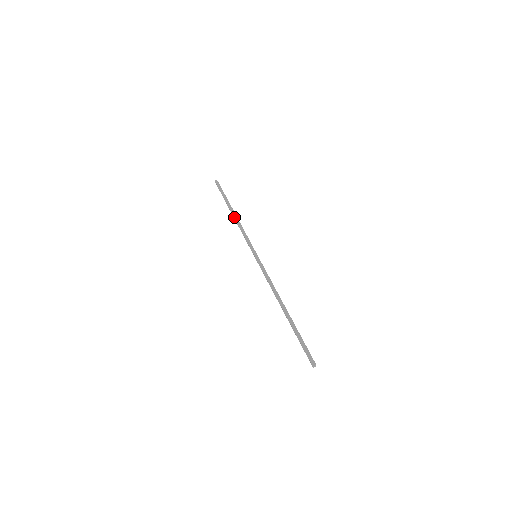
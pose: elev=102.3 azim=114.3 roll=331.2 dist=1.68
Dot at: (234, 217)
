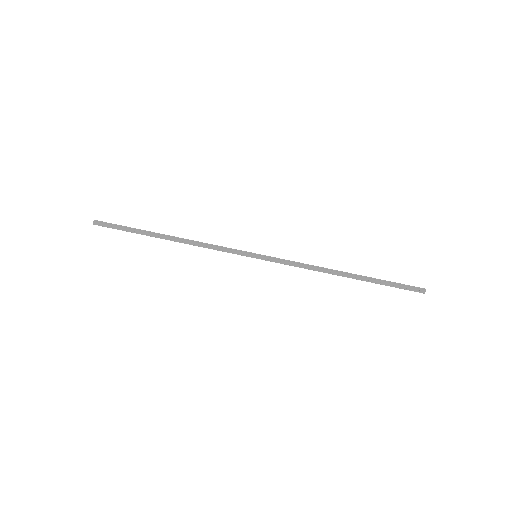
Dot at: occluded
